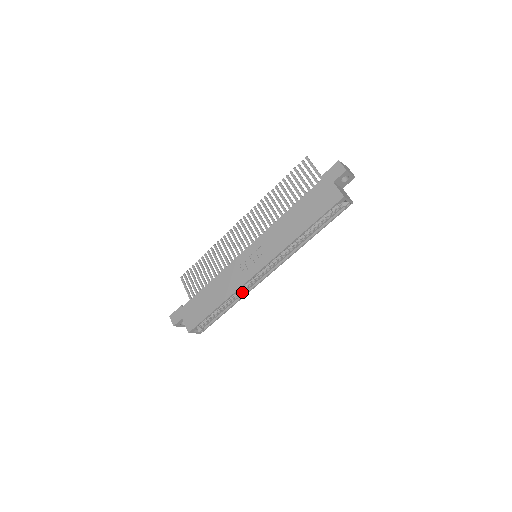
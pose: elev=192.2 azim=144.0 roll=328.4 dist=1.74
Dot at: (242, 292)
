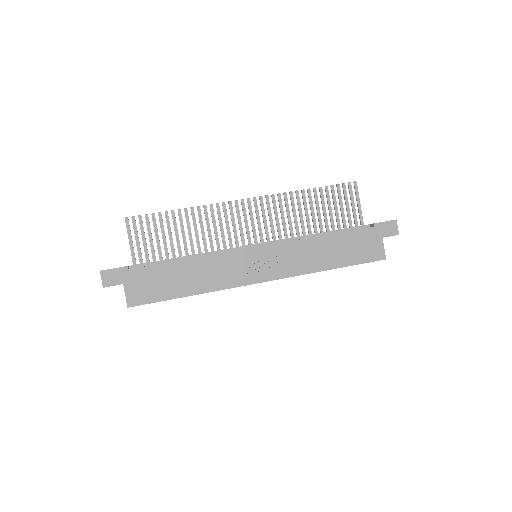
Dot at: occluded
